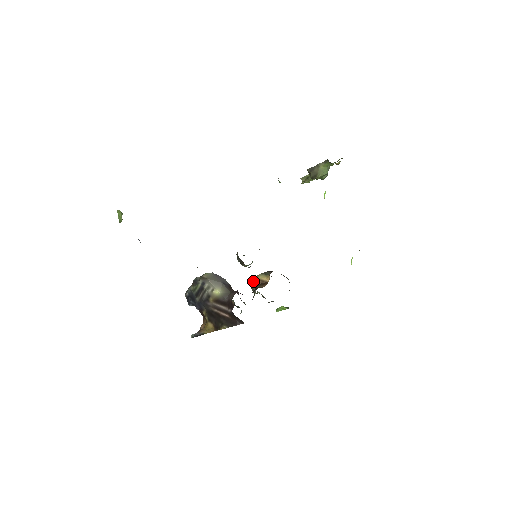
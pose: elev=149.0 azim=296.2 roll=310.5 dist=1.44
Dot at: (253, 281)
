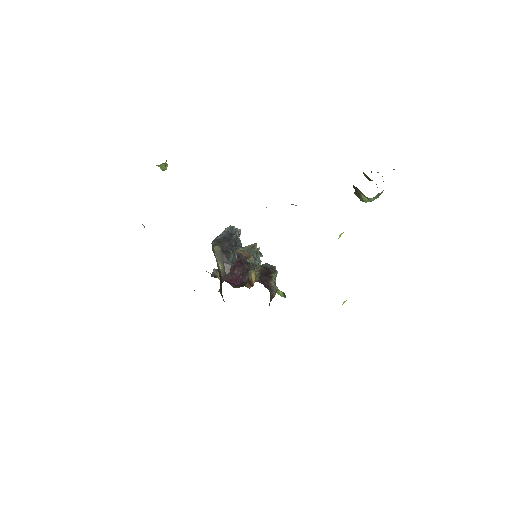
Dot at: (249, 272)
